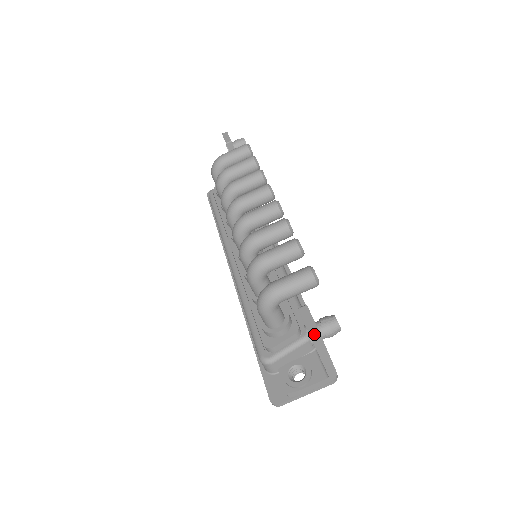
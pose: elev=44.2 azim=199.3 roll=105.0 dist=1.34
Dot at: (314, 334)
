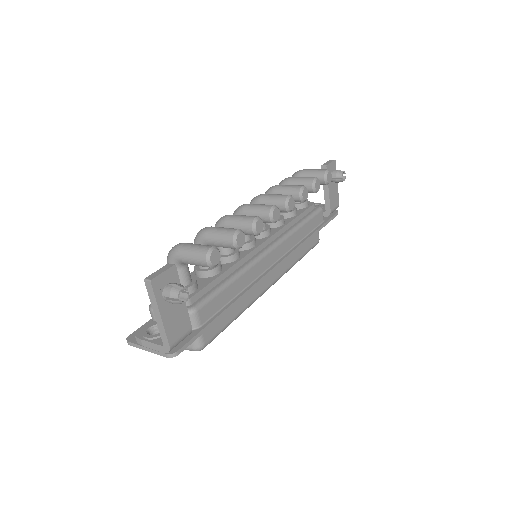
Dot at: (147, 280)
